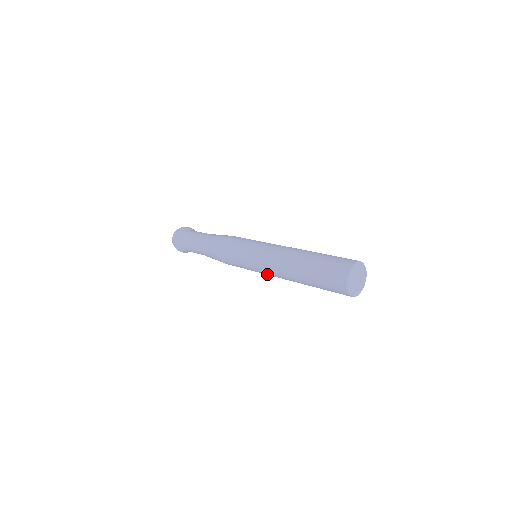
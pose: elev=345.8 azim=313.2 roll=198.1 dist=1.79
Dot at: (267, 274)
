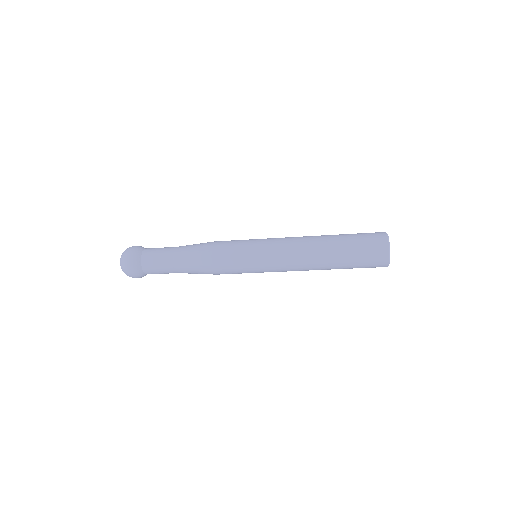
Dot at: (281, 271)
